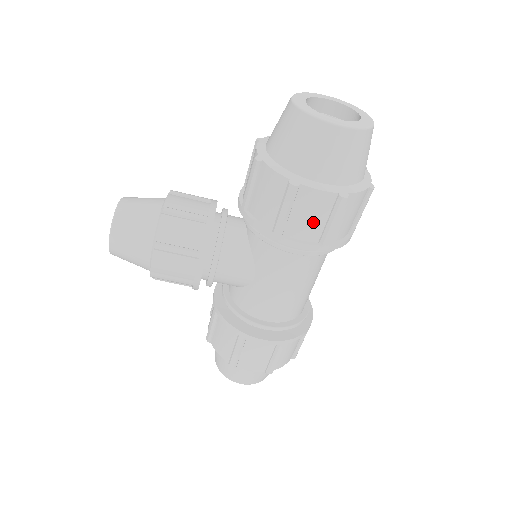
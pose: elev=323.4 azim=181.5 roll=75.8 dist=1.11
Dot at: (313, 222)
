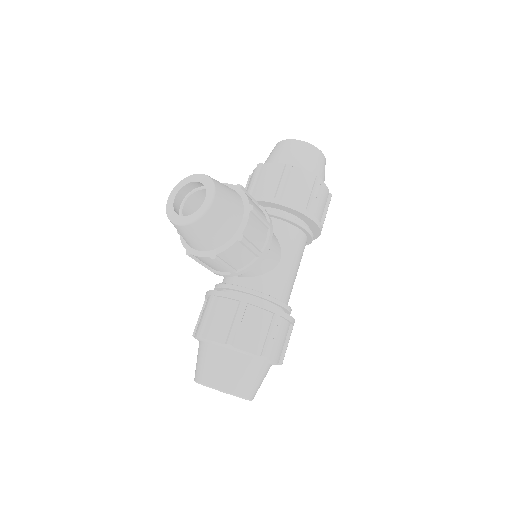
Dot at: (322, 209)
